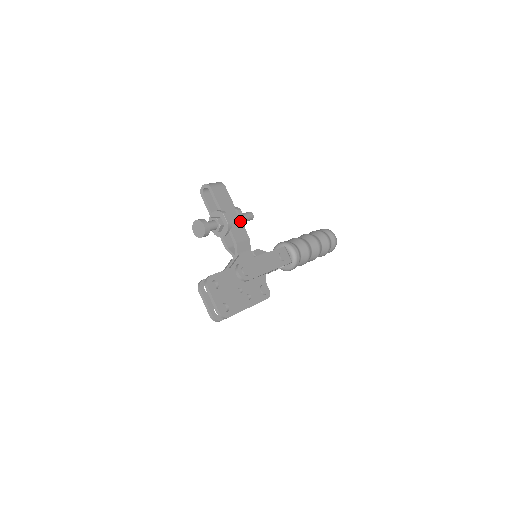
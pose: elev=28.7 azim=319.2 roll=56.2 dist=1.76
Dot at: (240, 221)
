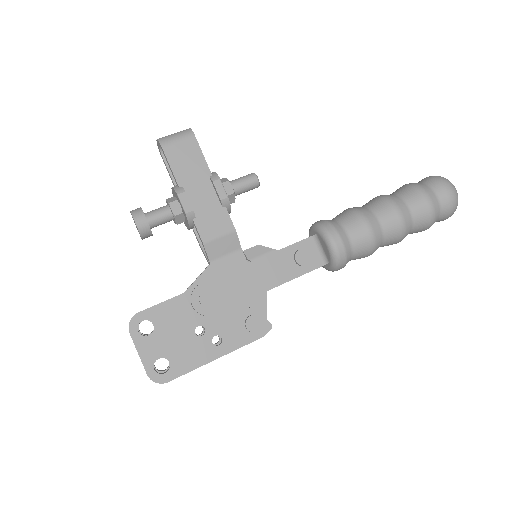
Dot at: (219, 200)
